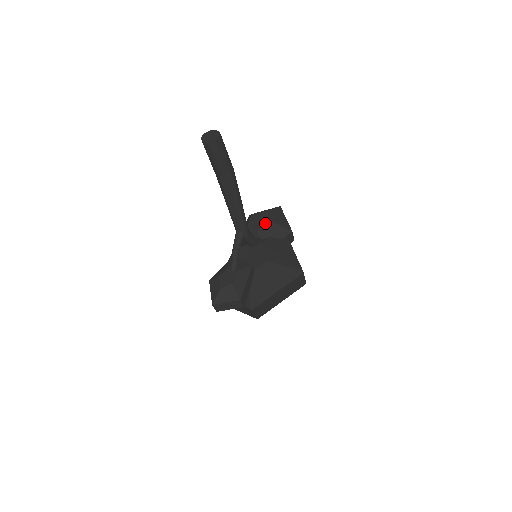
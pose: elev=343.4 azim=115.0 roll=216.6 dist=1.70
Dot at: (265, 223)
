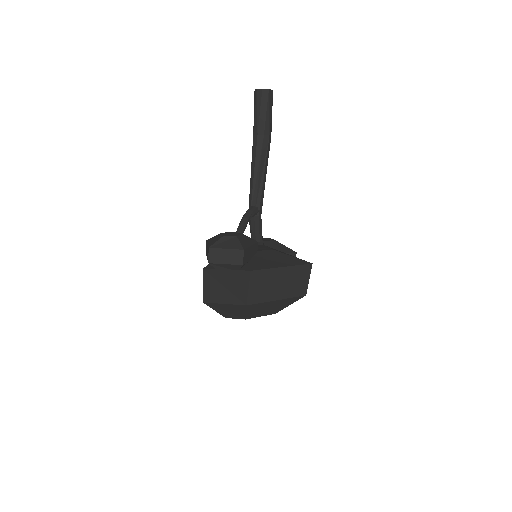
Dot at: (269, 240)
